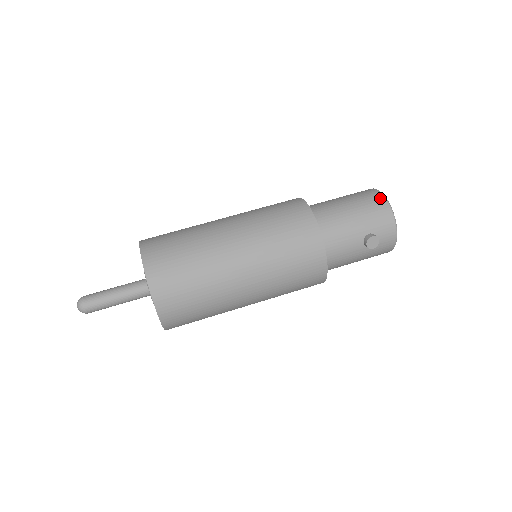
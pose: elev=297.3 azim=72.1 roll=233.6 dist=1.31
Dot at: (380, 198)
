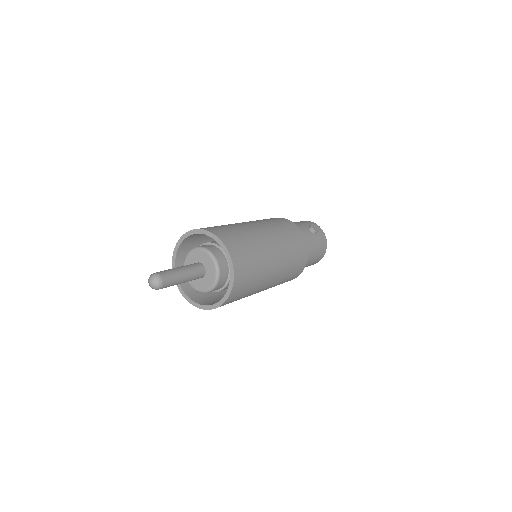
Dot at: occluded
